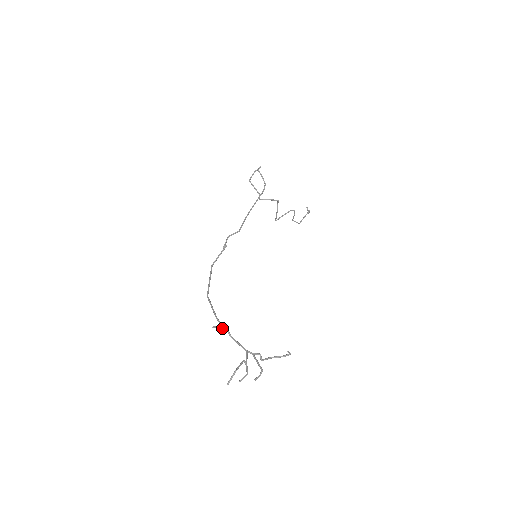
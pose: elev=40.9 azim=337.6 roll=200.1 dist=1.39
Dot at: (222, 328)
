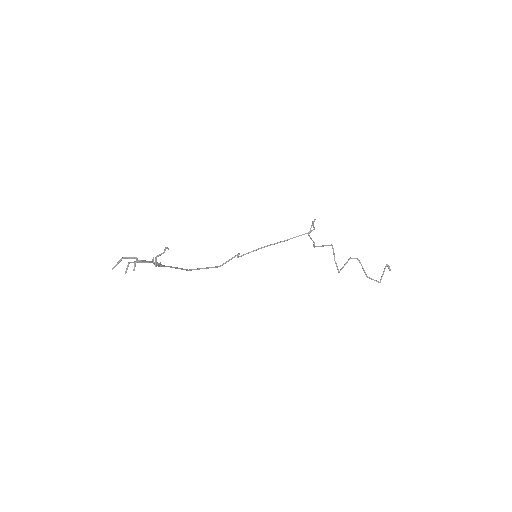
Dot at: (162, 266)
